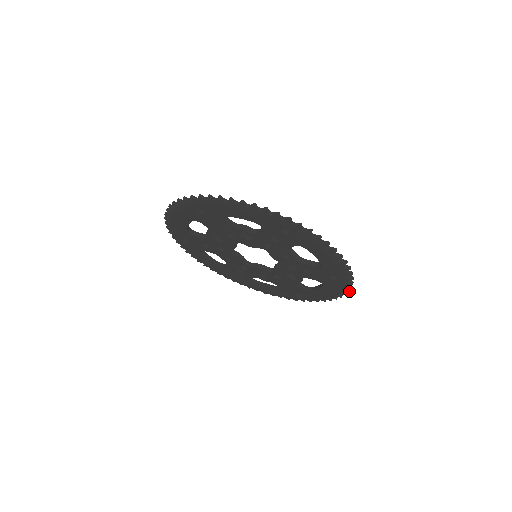
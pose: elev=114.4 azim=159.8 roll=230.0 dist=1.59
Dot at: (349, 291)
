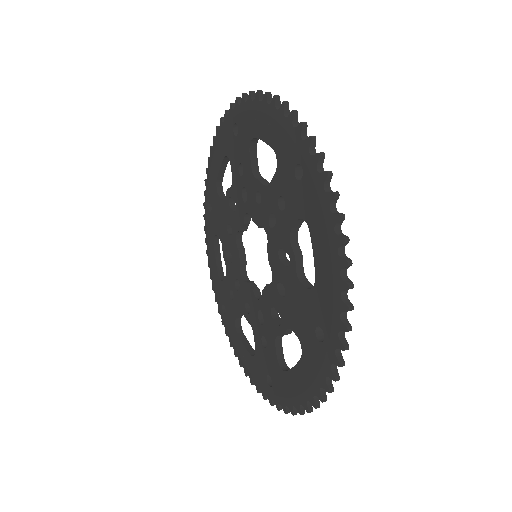
Dot at: (335, 193)
